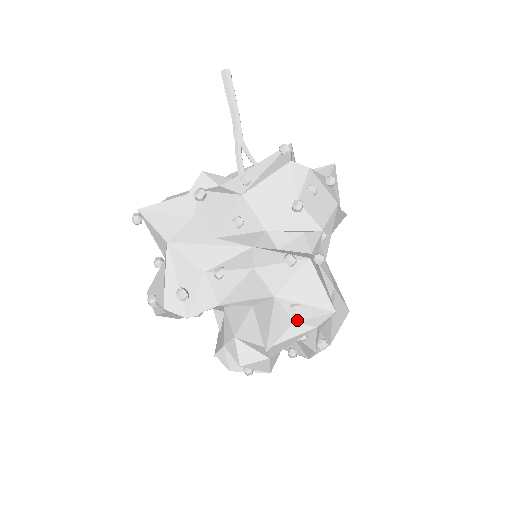
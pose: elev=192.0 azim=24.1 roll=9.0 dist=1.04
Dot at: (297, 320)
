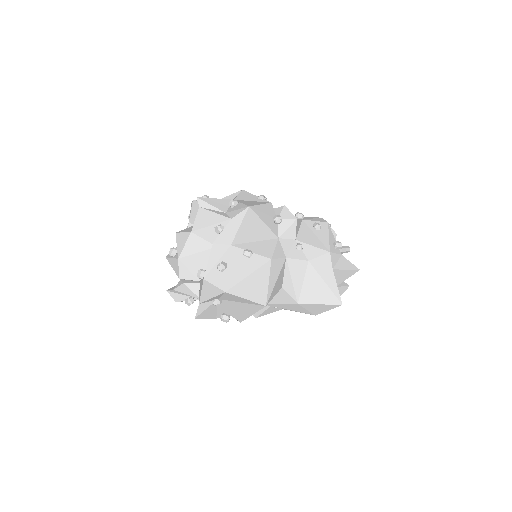
Dot at: (228, 212)
